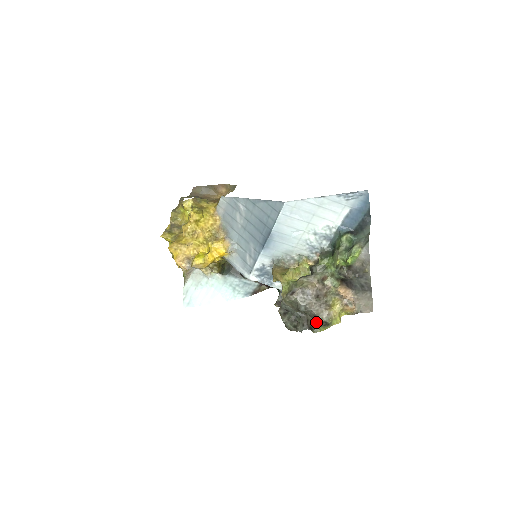
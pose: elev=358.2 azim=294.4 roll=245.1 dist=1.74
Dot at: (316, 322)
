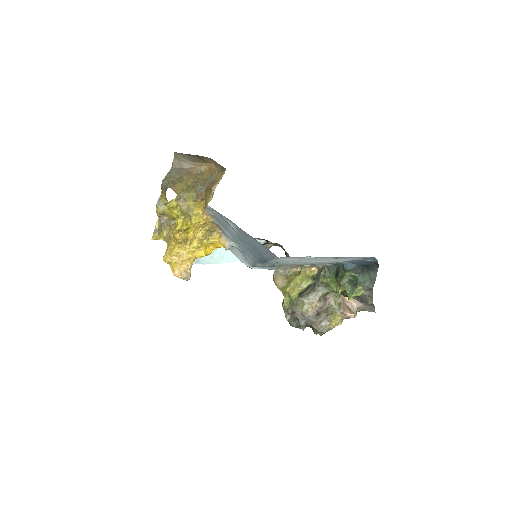
Dot at: occluded
